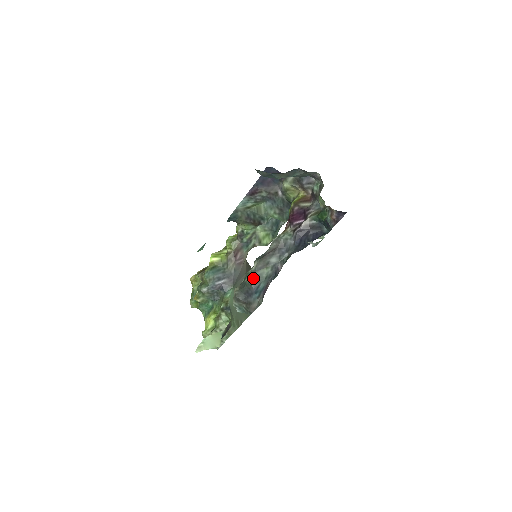
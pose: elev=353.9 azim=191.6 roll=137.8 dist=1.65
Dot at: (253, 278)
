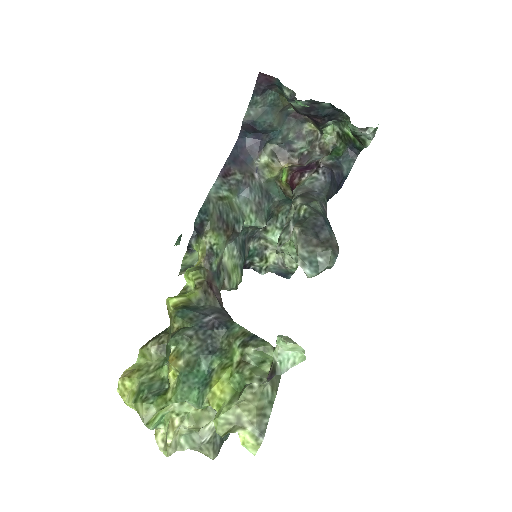
Dot at: (311, 208)
